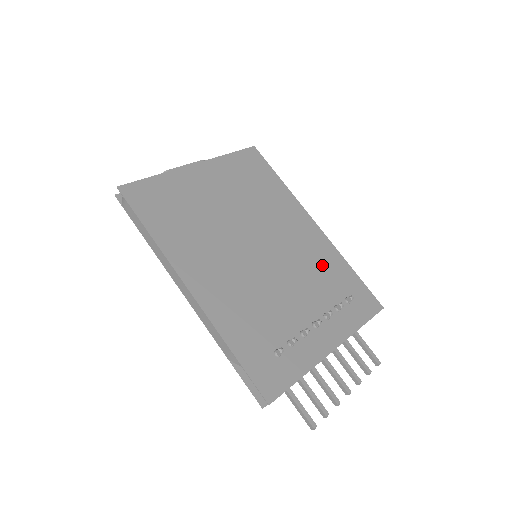
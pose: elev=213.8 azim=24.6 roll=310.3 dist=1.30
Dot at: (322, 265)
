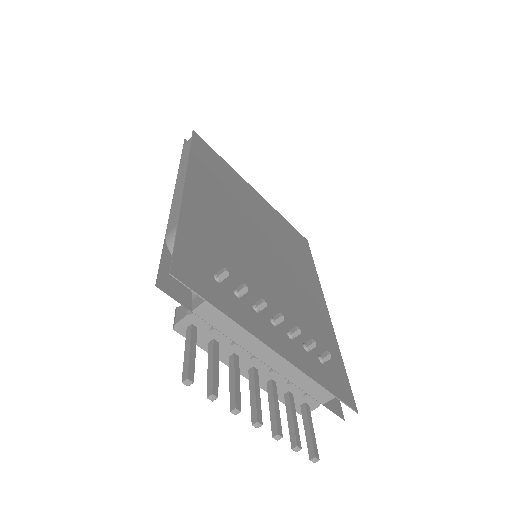
Dot at: (313, 320)
